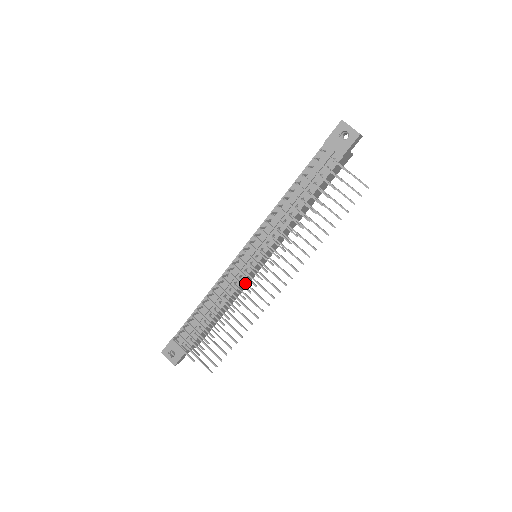
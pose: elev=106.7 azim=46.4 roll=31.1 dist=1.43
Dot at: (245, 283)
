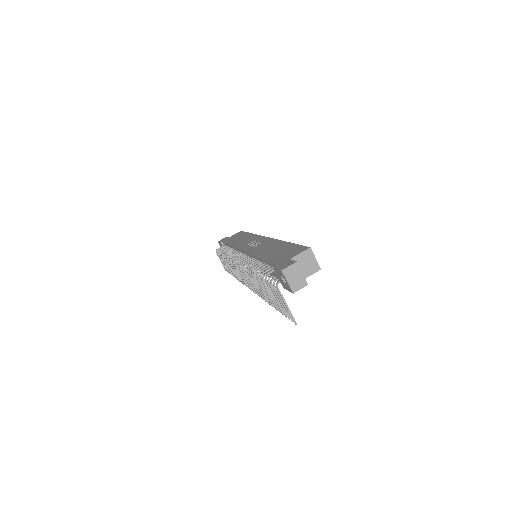
Dot at: occluded
